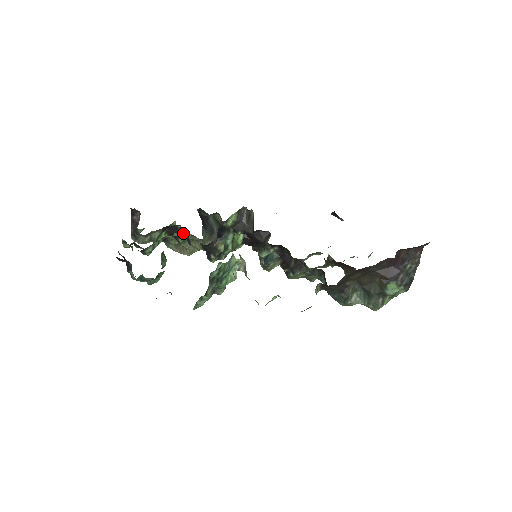
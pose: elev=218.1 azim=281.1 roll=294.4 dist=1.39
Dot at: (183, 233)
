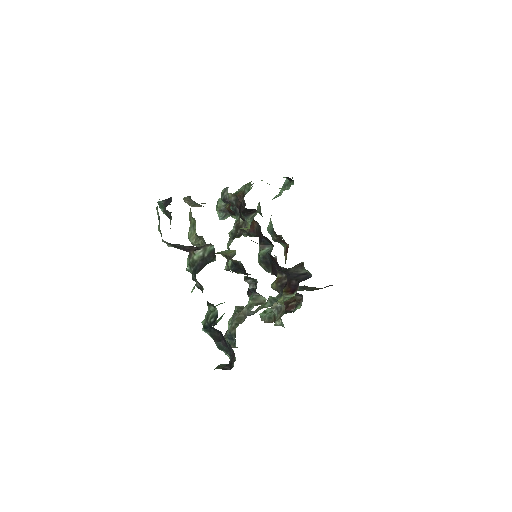
Dot at: (265, 299)
